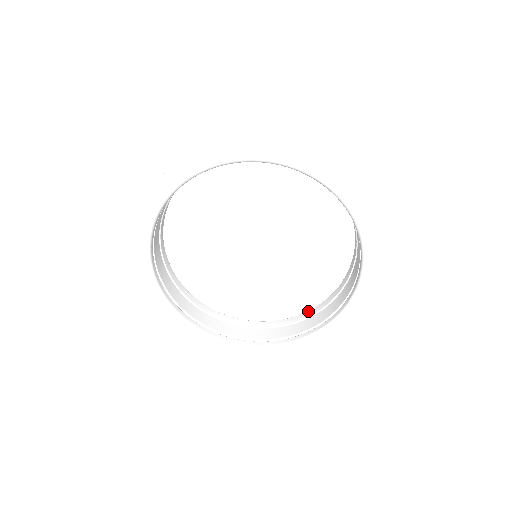
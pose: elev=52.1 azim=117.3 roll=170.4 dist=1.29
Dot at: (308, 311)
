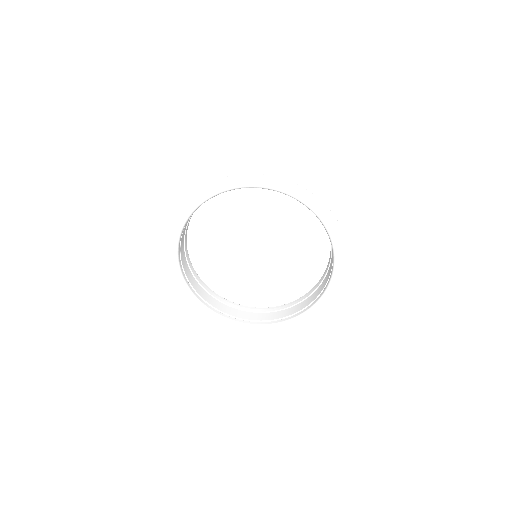
Dot at: (253, 307)
